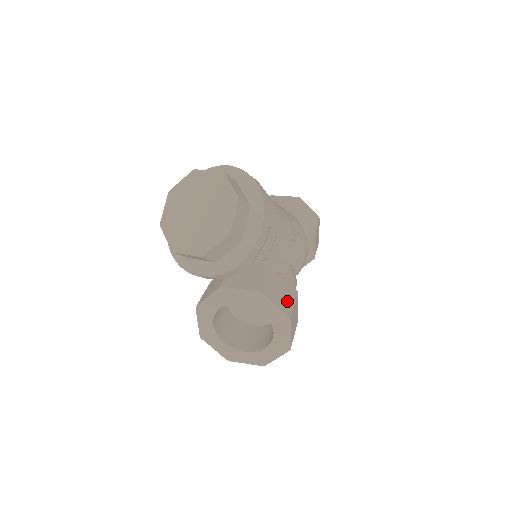
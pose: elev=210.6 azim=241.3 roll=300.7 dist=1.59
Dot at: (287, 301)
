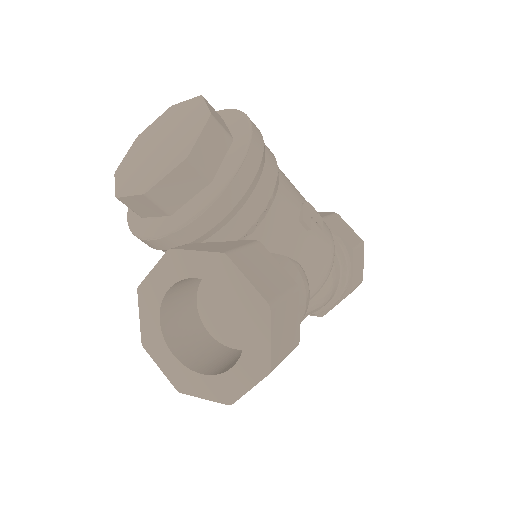
Dot at: (273, 285)
